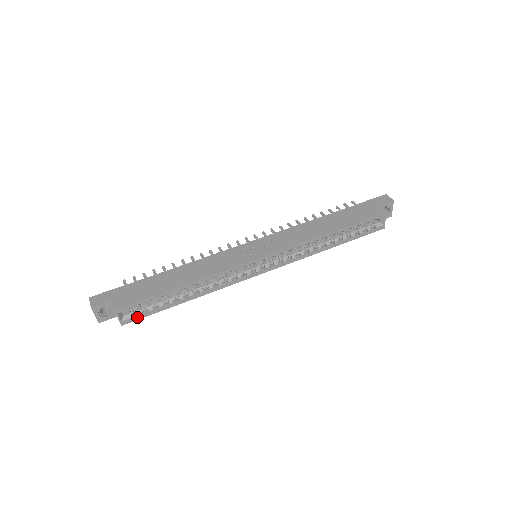
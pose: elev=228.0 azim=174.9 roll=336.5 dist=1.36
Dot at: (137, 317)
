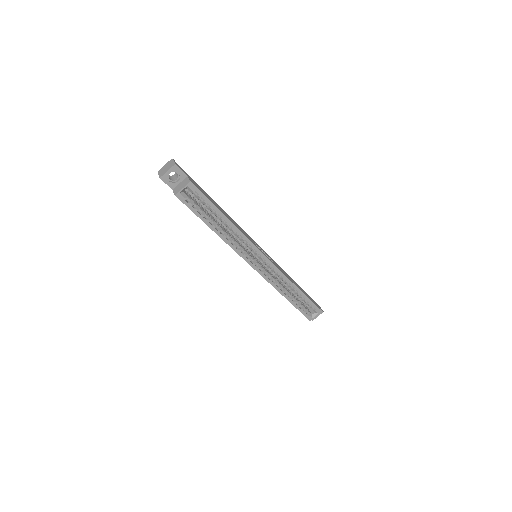
Dot at: (187, 202)
